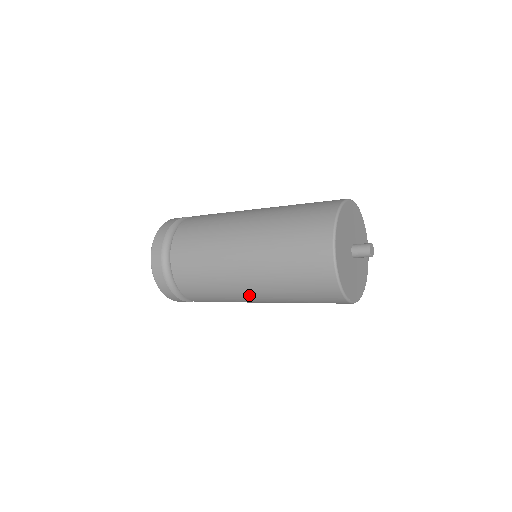
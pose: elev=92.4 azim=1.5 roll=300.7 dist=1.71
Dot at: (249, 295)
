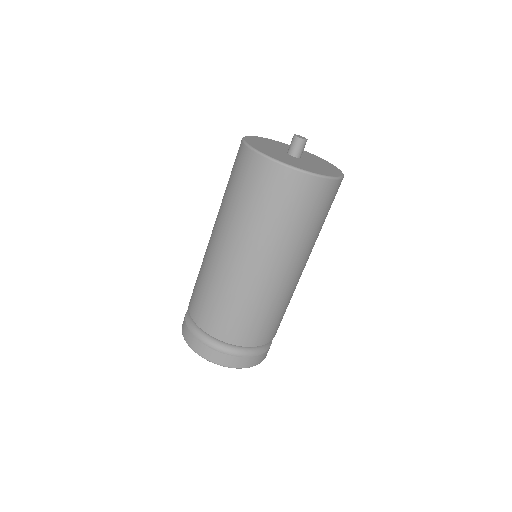
Dot at: (250, 269)
